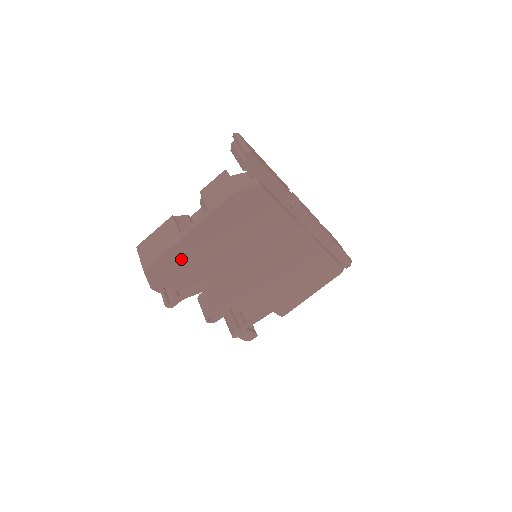
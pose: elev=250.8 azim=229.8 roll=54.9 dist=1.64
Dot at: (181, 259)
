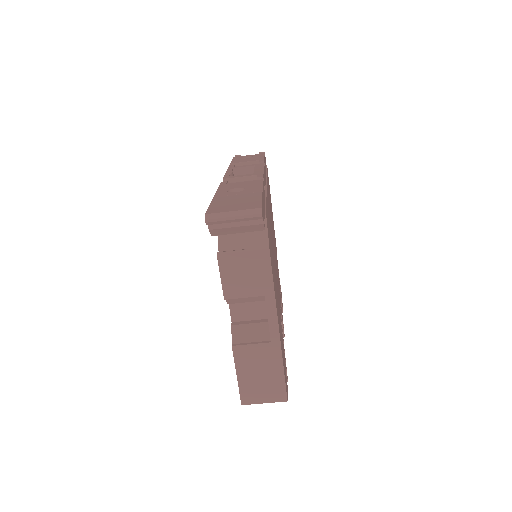
Dot at: (282, 349)
